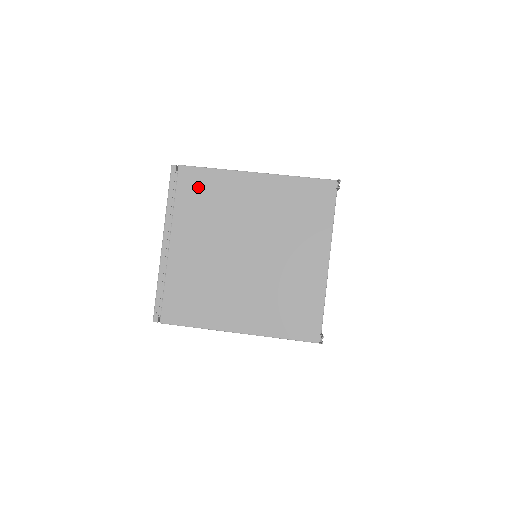
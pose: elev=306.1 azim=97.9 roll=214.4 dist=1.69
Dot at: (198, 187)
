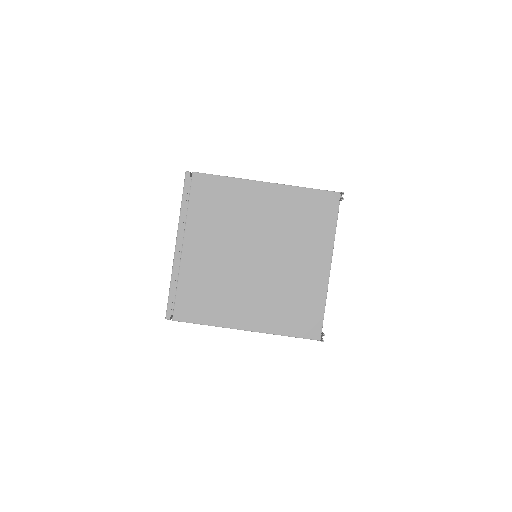
Dot at: (211, 194)
